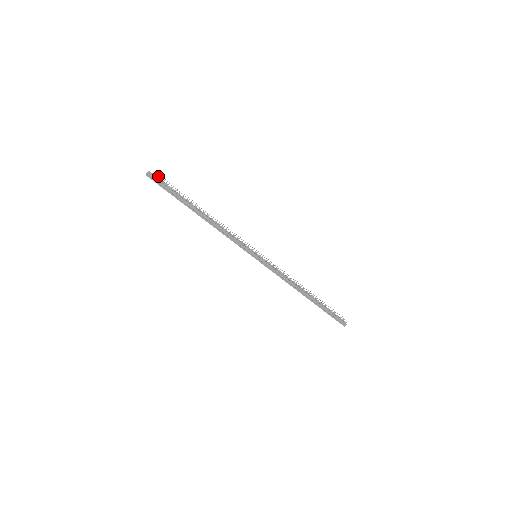
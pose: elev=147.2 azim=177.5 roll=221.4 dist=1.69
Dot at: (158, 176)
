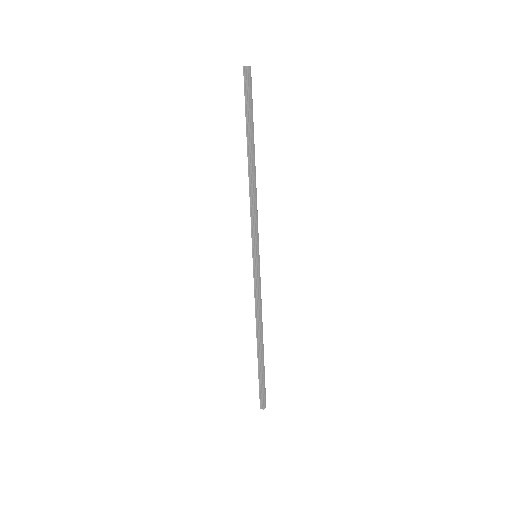
Dot at: (249, 82)
